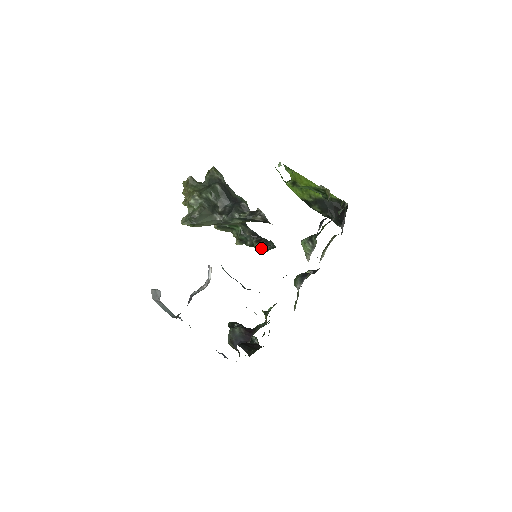
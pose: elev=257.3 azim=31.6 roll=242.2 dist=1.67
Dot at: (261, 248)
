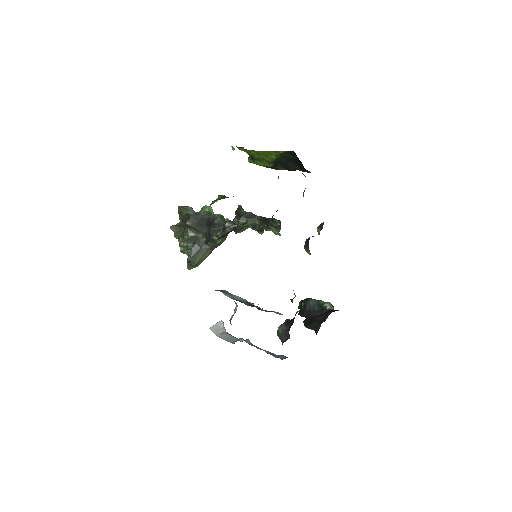
Dot at: occluded
